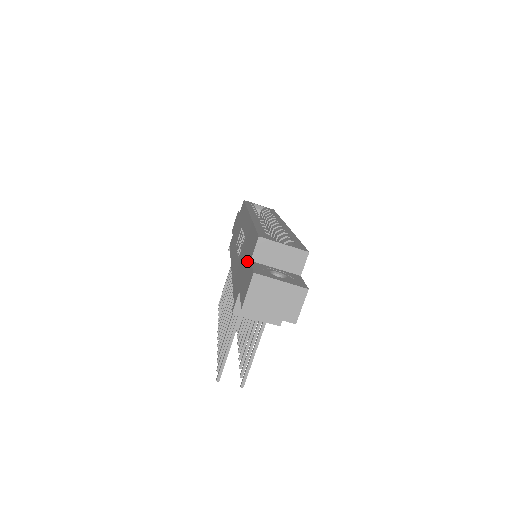
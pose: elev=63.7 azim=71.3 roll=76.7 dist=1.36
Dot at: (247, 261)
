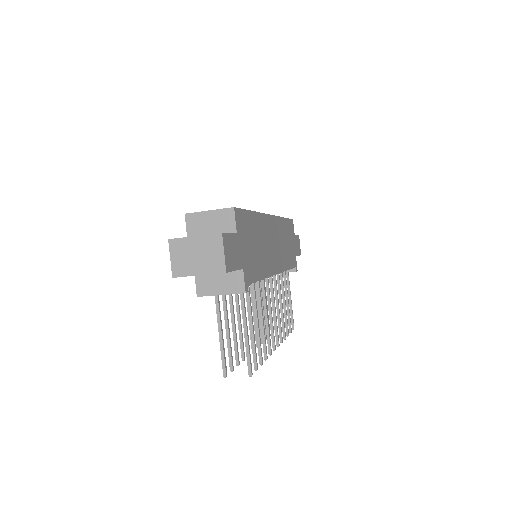
Dot at: occluded
